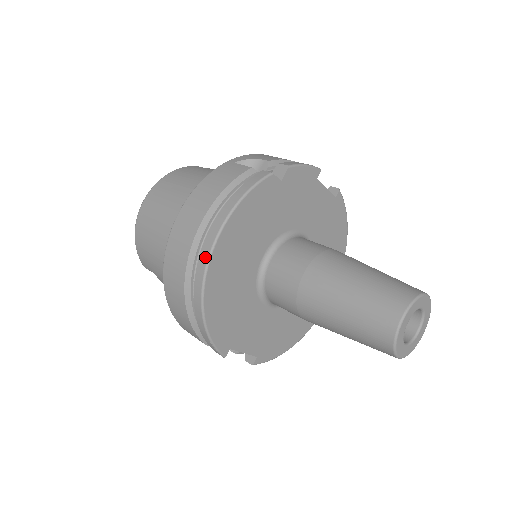
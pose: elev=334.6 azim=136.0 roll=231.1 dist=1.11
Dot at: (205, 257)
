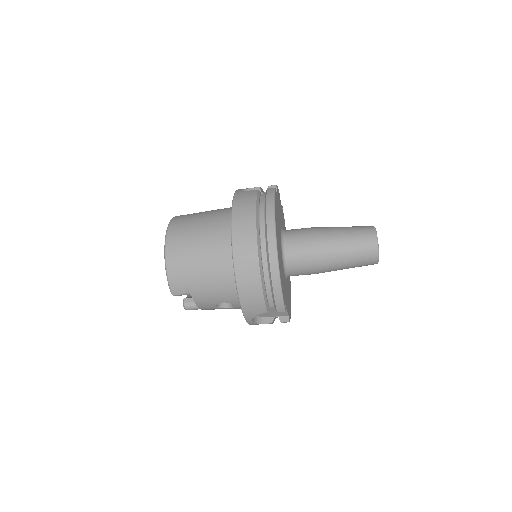
Dot at: (273, 237)
